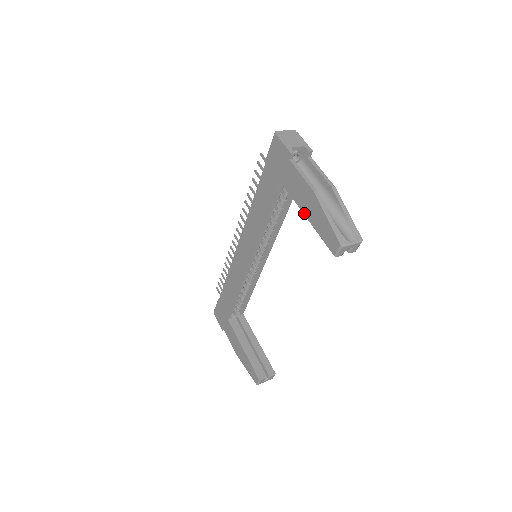
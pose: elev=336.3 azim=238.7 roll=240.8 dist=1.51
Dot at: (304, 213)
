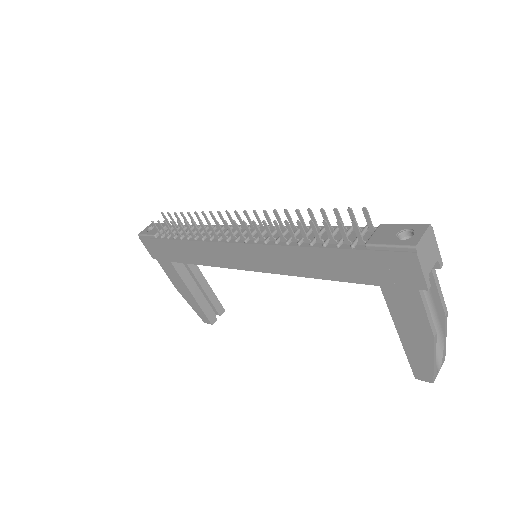
Dot at: (399, 333)
